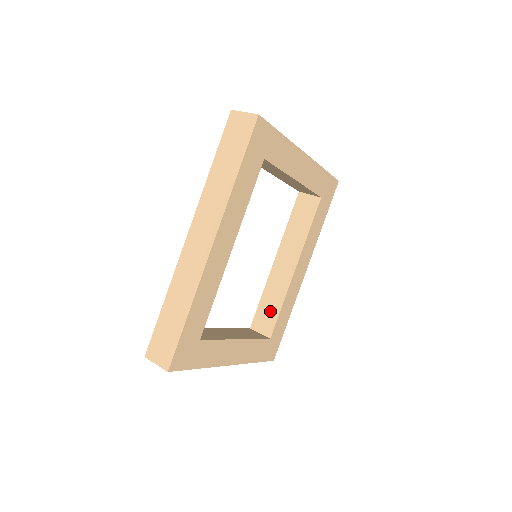
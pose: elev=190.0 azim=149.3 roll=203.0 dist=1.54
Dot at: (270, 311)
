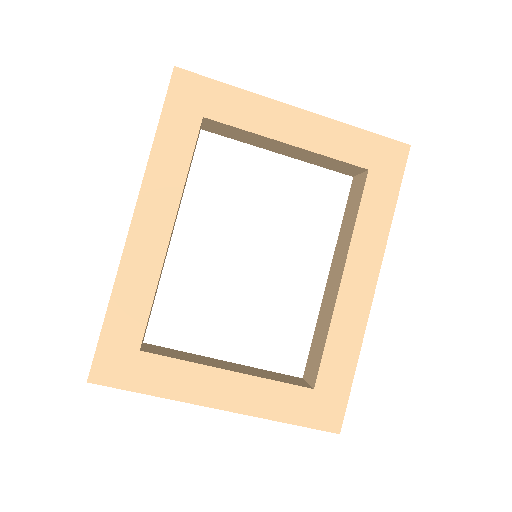
Dot at: (318, 348)
